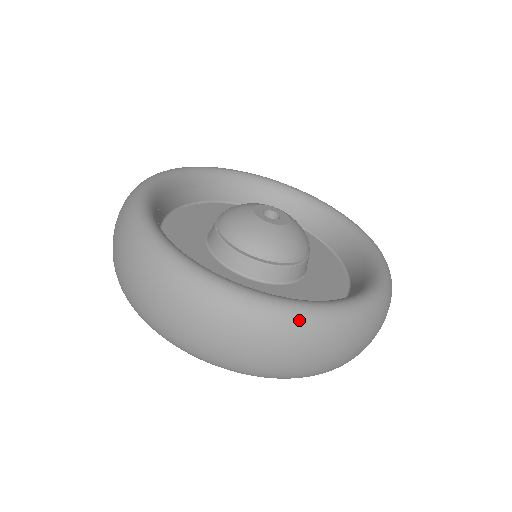
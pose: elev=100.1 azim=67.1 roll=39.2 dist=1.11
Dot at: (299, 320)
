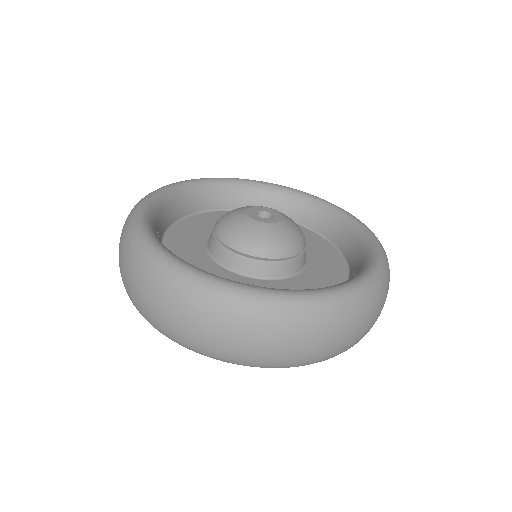
Dot at: (321, 307)
